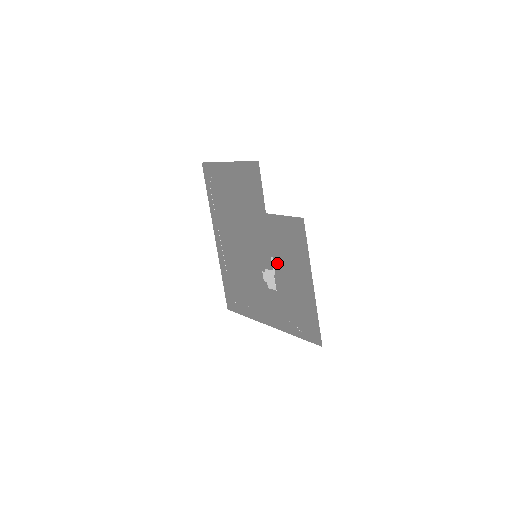
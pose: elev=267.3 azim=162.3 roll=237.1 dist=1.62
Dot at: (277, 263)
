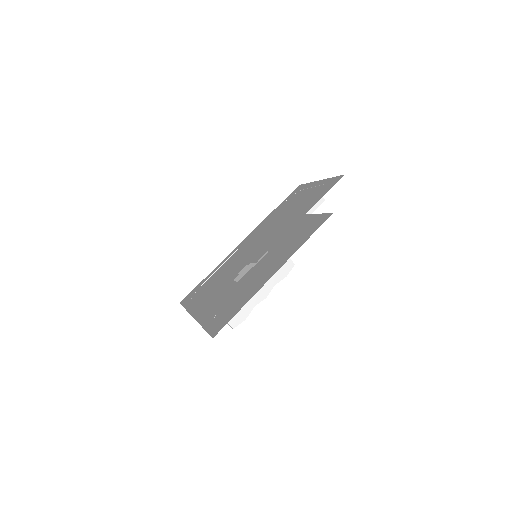
Dot at: (267, 256)
